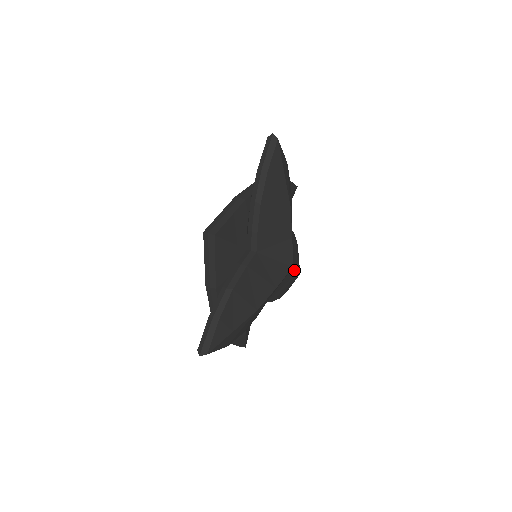
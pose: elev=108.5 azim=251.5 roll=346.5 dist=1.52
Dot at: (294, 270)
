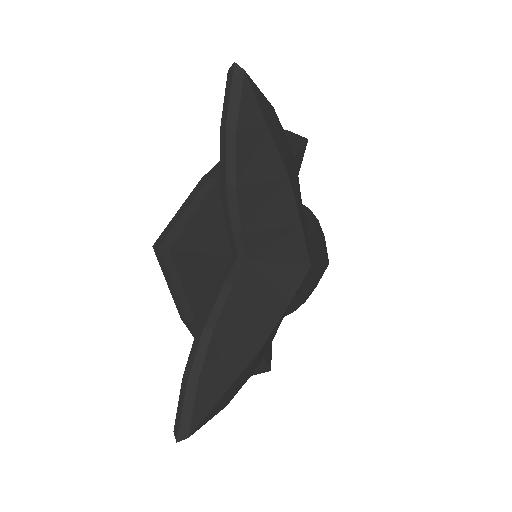
Dot at: (315, 267)
